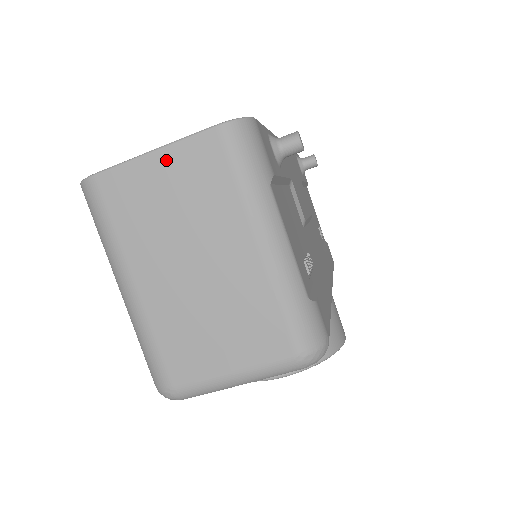
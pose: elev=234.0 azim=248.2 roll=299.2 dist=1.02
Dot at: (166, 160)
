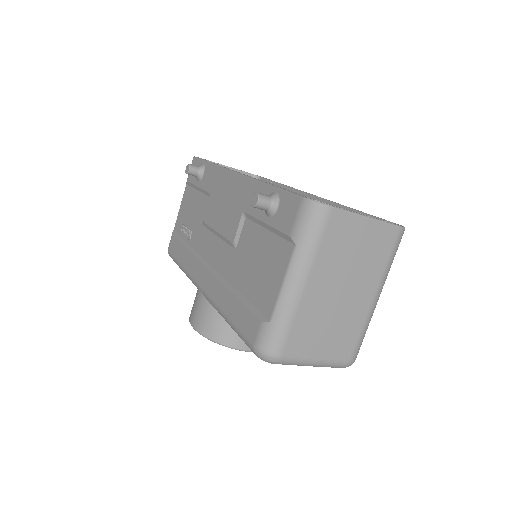
Dot at: (371, 227)
